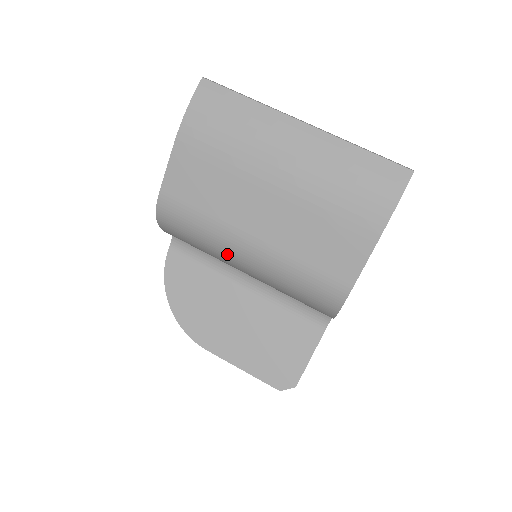
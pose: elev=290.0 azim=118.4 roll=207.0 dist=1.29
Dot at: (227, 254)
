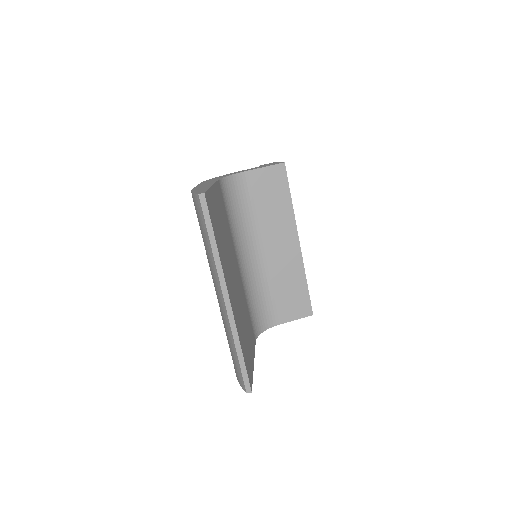
Dot at: occluded
